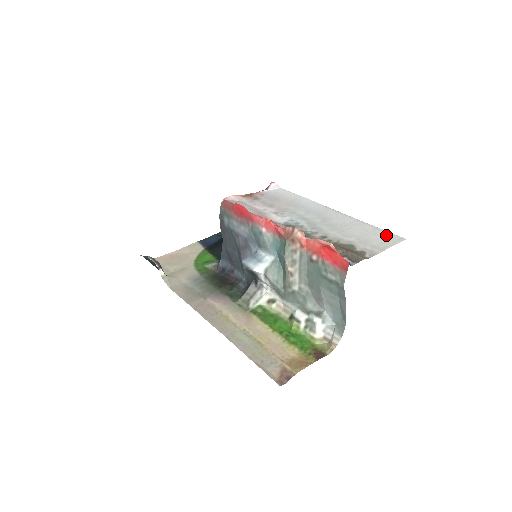
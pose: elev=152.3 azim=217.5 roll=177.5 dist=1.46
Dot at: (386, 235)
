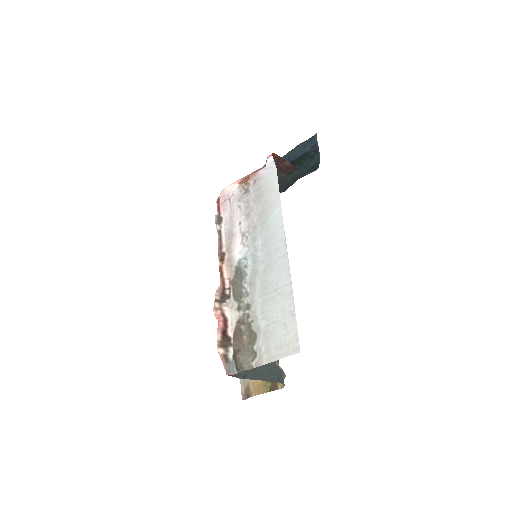
Dot at: (290, 333)
